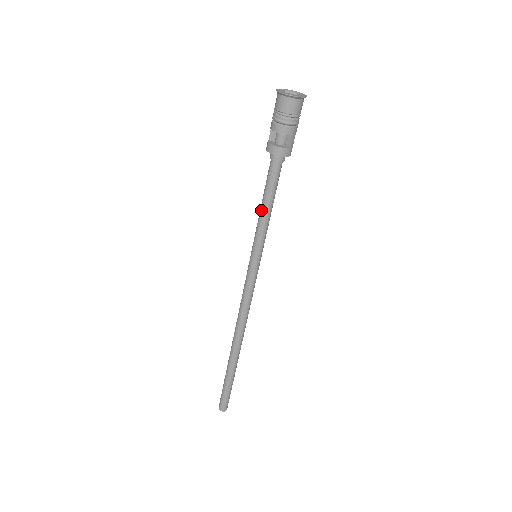
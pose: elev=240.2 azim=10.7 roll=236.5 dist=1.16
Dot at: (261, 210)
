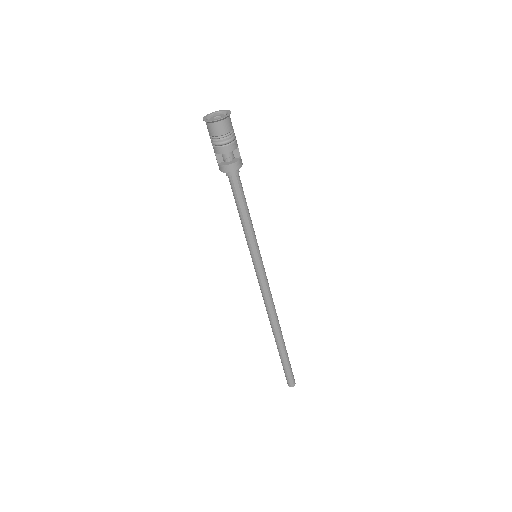
Dot at: (243, 219)
